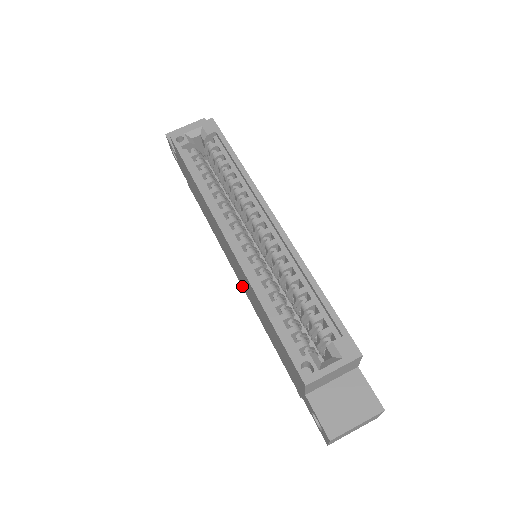
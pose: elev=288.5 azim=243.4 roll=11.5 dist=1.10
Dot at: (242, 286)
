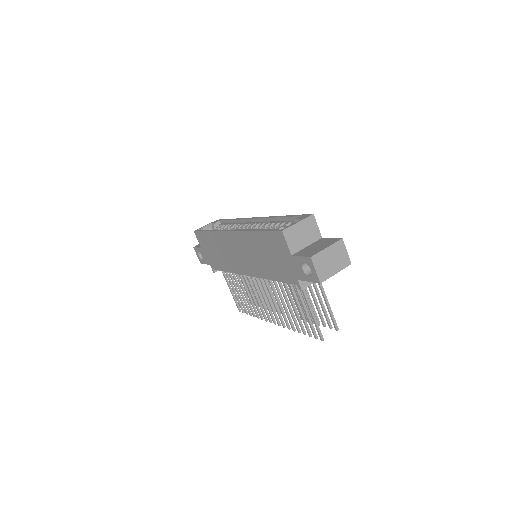
Dot at: (252, 274)
